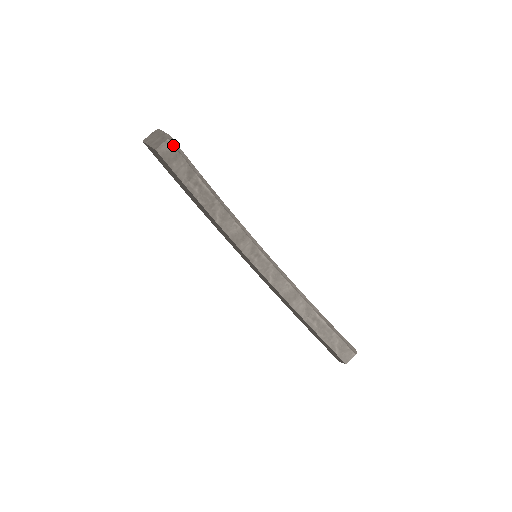
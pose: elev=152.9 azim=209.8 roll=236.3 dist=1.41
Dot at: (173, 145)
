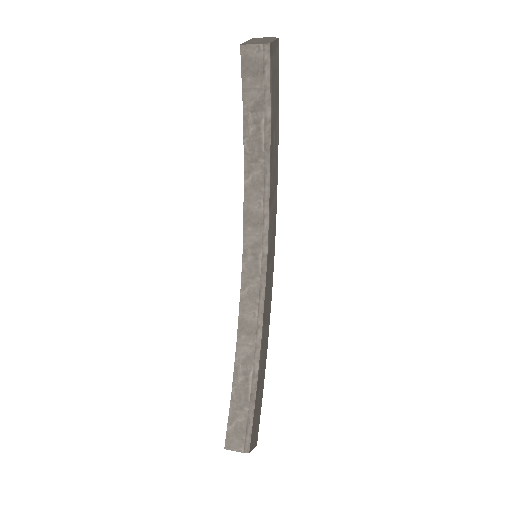
Dot at: (263, 57)
